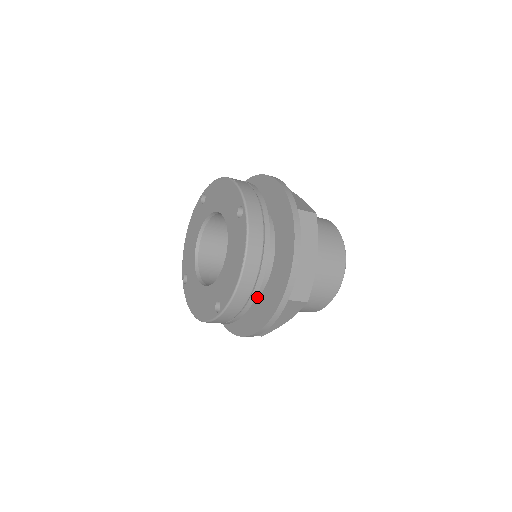
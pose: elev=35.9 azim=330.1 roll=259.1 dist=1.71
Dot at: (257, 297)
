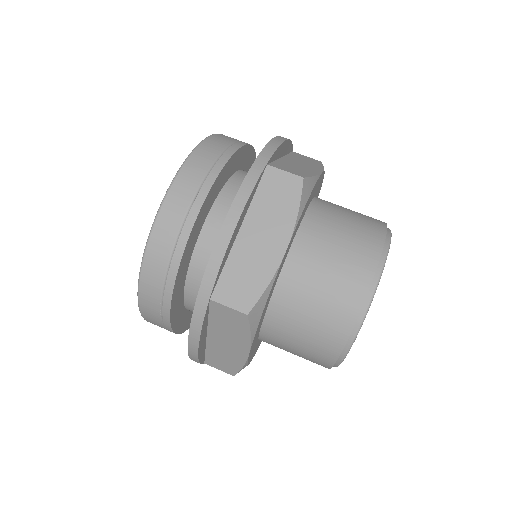
Dot at: occluded
